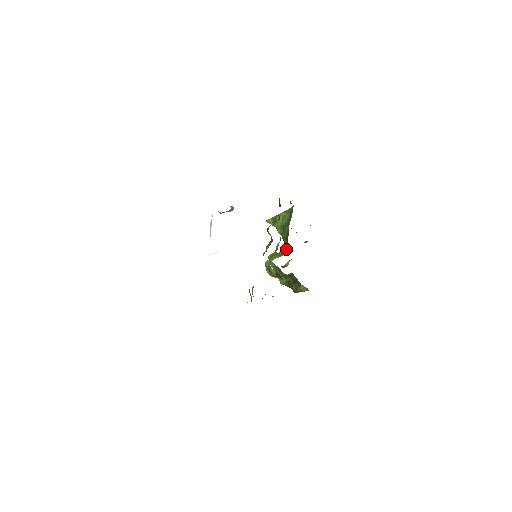
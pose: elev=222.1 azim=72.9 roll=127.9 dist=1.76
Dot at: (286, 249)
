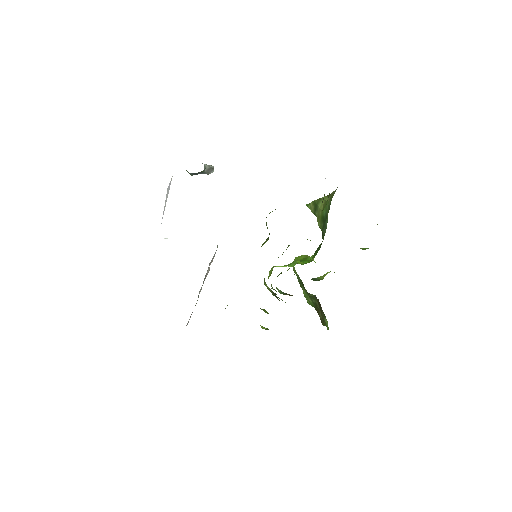
Dot at: occluded
